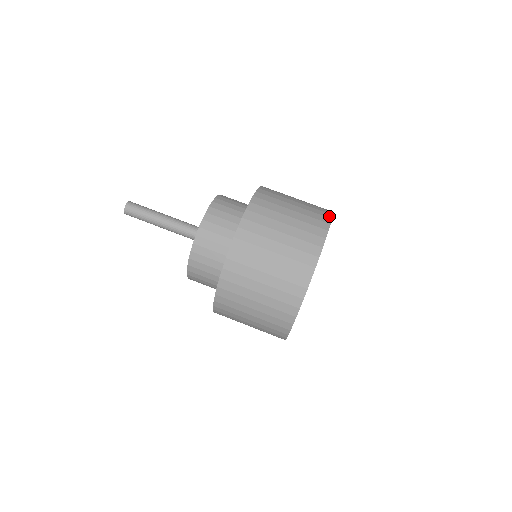
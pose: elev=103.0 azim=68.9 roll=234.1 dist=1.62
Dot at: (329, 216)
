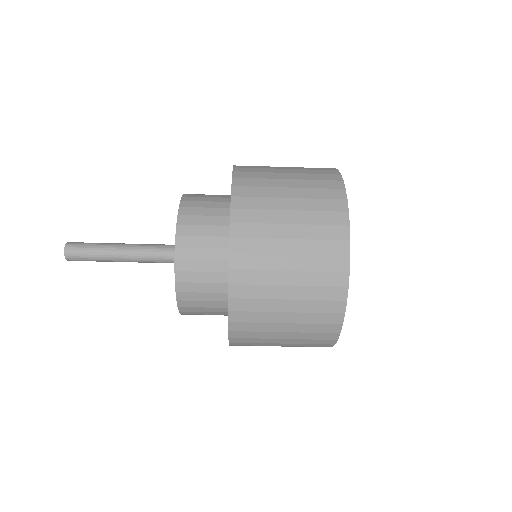
Dot at: (341, 195)
